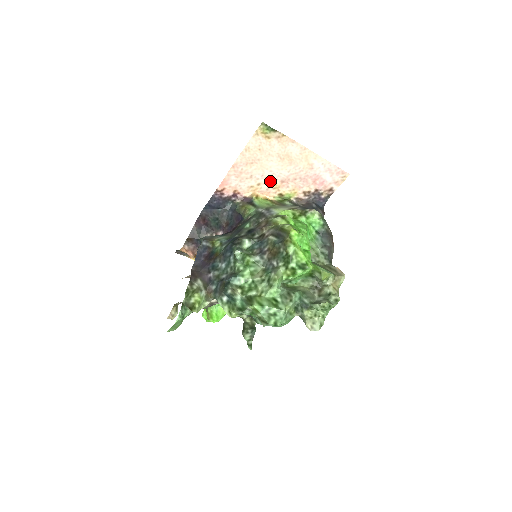
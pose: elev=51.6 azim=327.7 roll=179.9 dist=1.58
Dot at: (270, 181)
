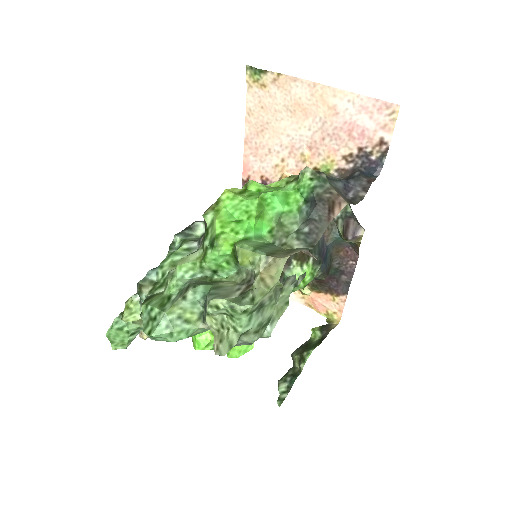
Dot at: (294, 151)
